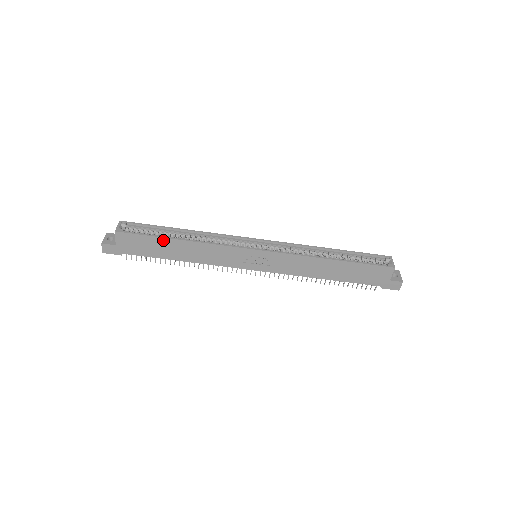
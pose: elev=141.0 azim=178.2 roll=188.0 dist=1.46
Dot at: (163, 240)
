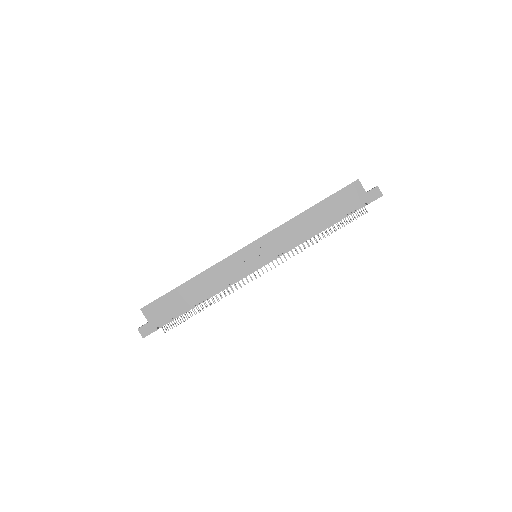
Dot at: (178, 290)
